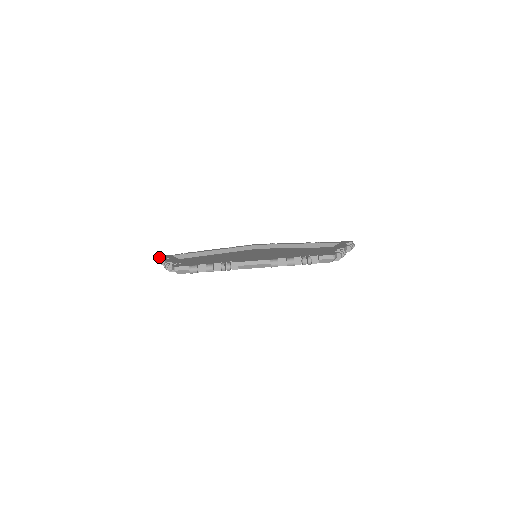
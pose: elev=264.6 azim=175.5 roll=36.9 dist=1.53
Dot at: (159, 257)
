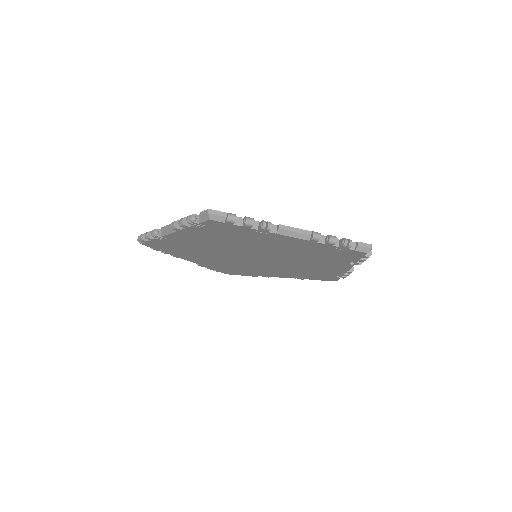
Dot at: occluded
